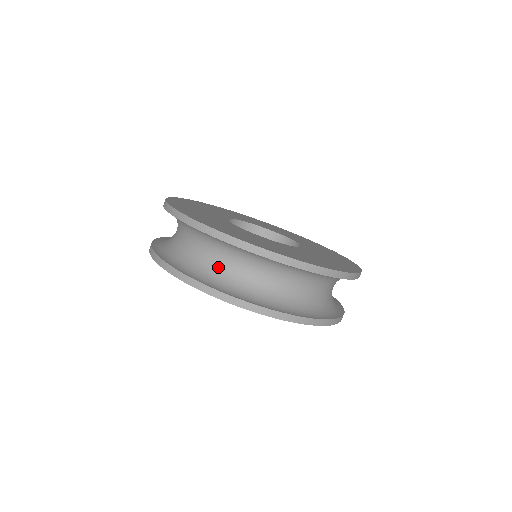
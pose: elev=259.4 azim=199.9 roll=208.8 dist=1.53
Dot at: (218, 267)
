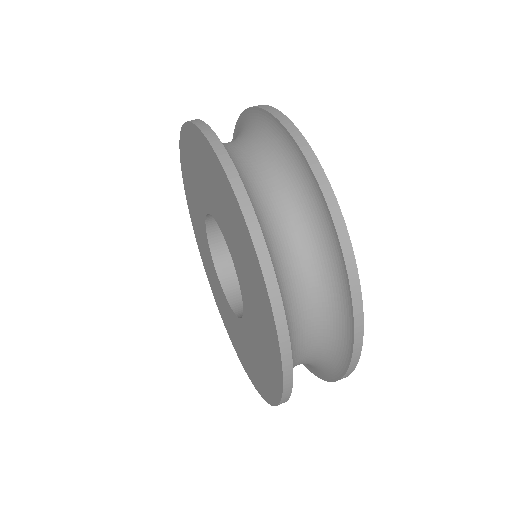
Dot at: occluded
